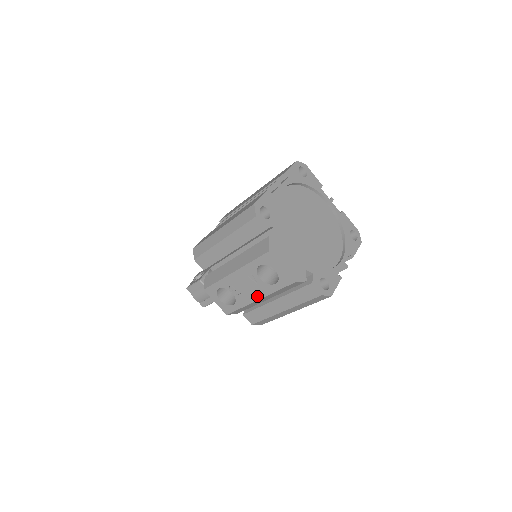
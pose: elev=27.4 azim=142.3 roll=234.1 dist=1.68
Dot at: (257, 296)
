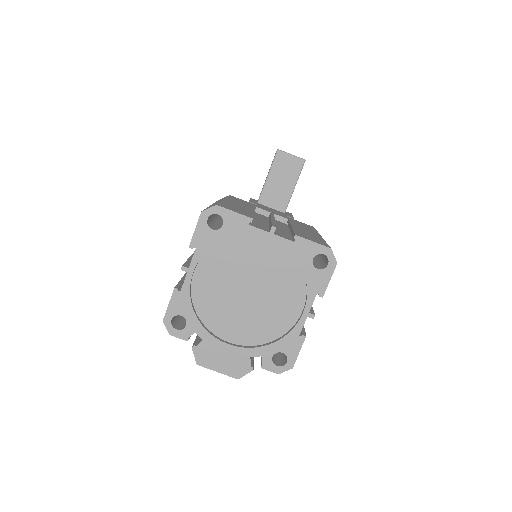
Dot at: occluded
